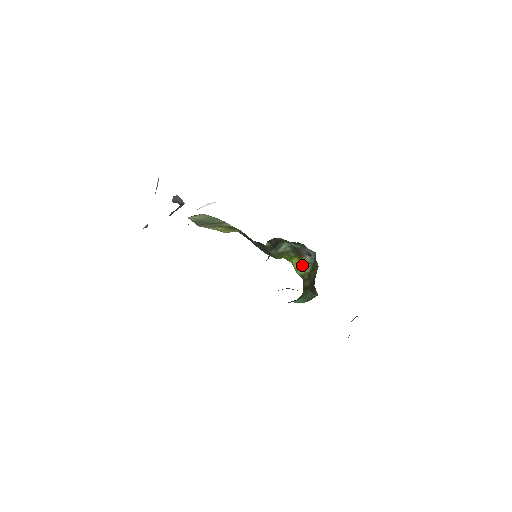
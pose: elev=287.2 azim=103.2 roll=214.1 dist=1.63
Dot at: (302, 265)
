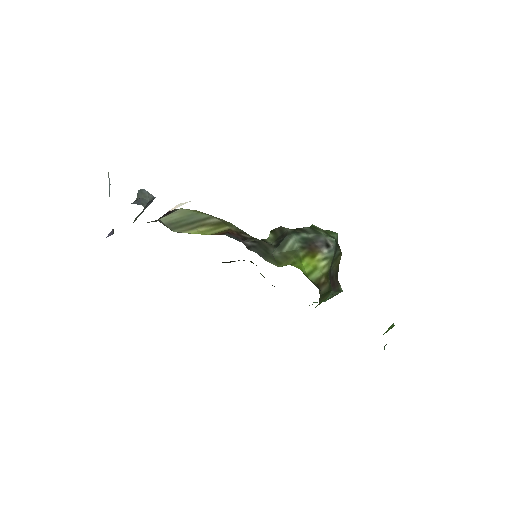
Dot at: (317, 265)
